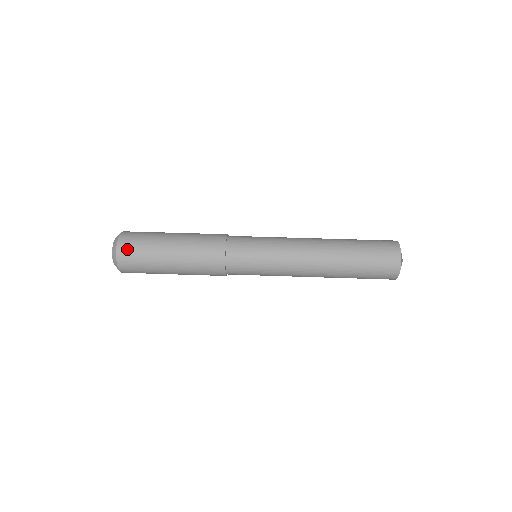
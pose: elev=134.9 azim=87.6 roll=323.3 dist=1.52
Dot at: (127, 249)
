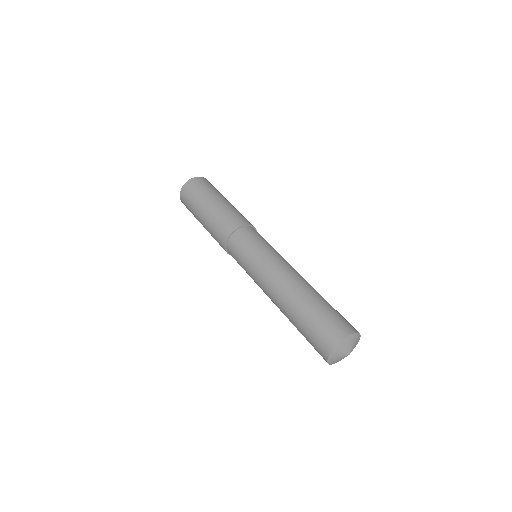
Dot at: (184, 196)
